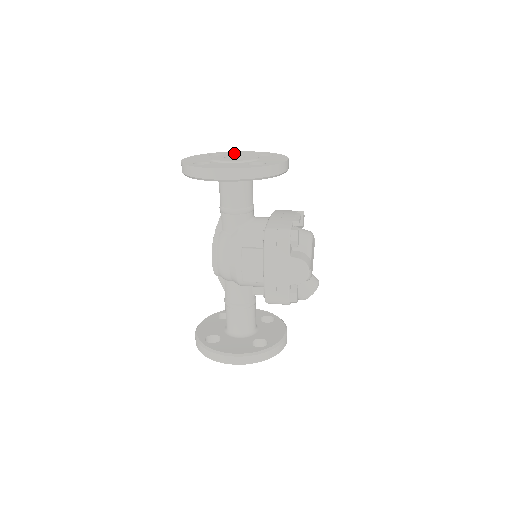
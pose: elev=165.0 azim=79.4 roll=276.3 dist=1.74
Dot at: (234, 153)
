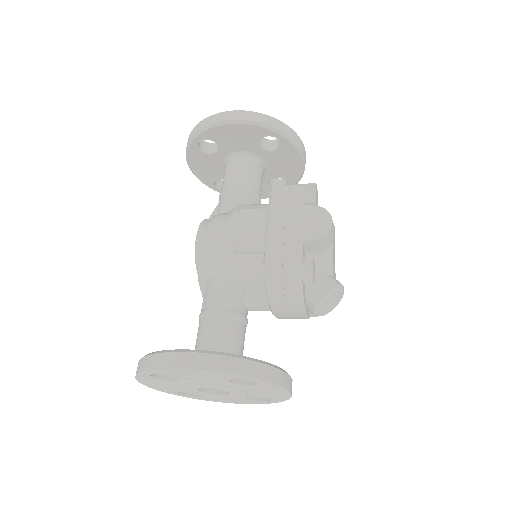
Dot at: occluded
